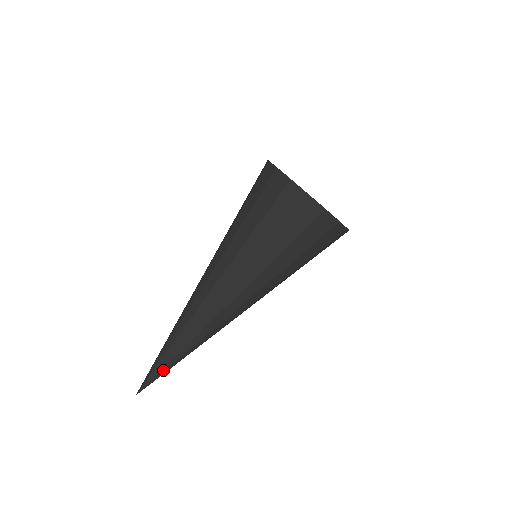
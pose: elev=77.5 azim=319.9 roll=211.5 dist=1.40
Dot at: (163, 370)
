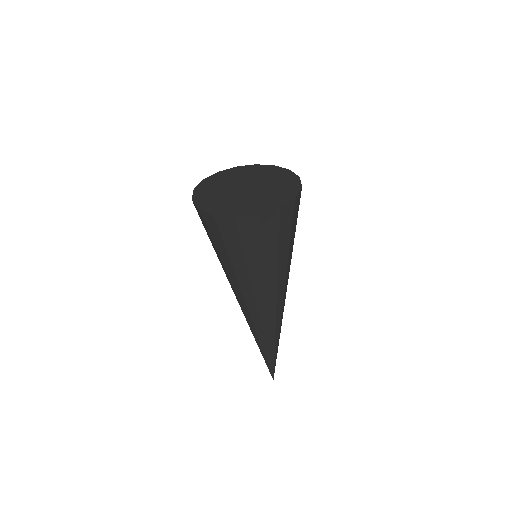
Dot at: (273, 361)
